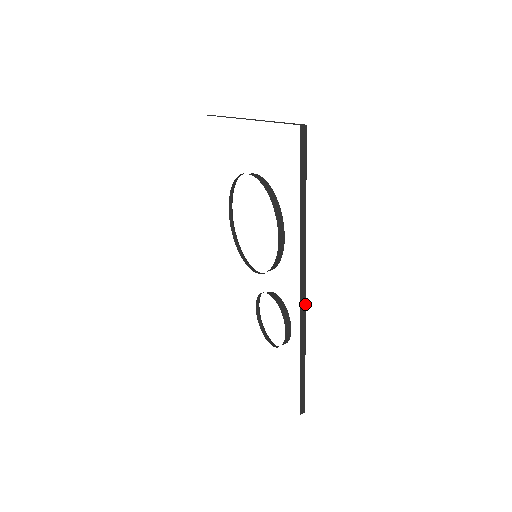
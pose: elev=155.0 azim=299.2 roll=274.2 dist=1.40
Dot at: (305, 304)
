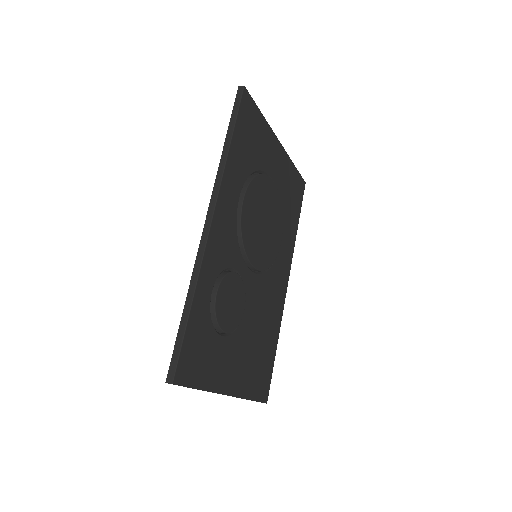
Dot at: (208, 236)
